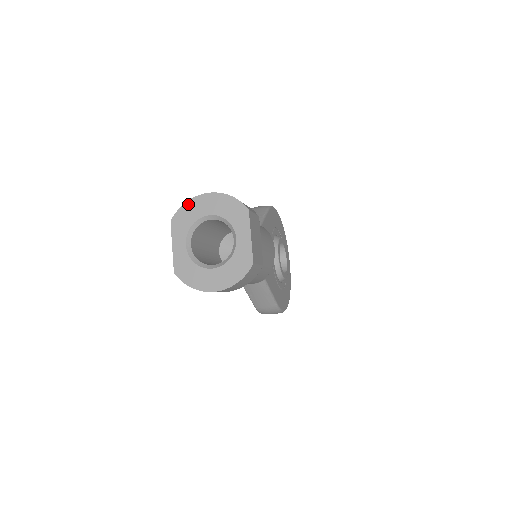
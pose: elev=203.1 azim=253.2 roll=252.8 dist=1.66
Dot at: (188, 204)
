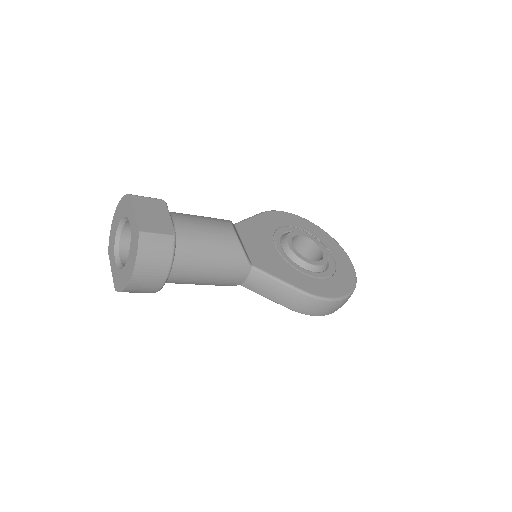
Dot at: (111, 230)
